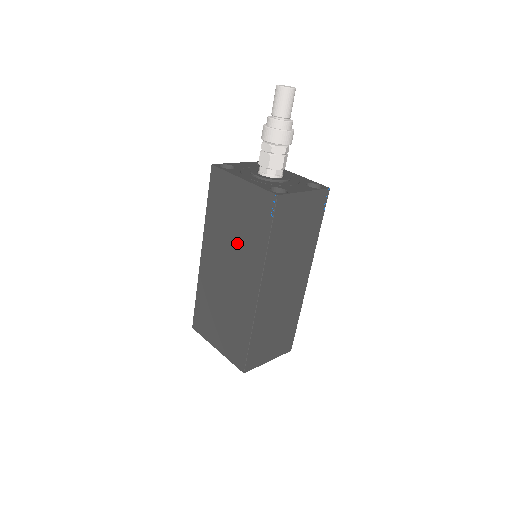
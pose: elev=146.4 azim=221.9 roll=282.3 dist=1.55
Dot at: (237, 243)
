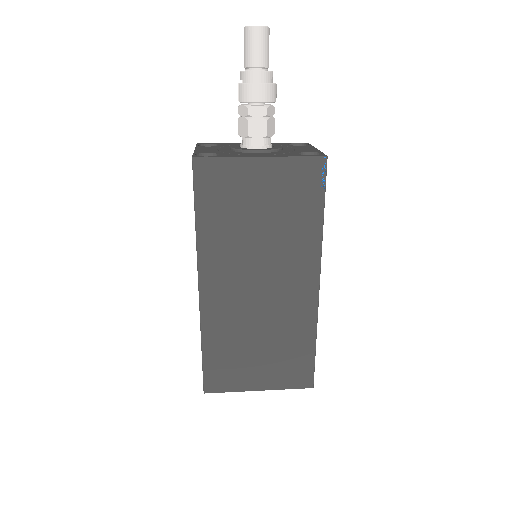
Dot at: (269, 243)
